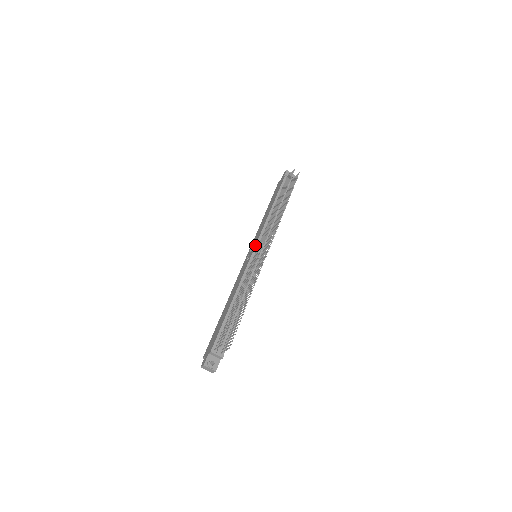
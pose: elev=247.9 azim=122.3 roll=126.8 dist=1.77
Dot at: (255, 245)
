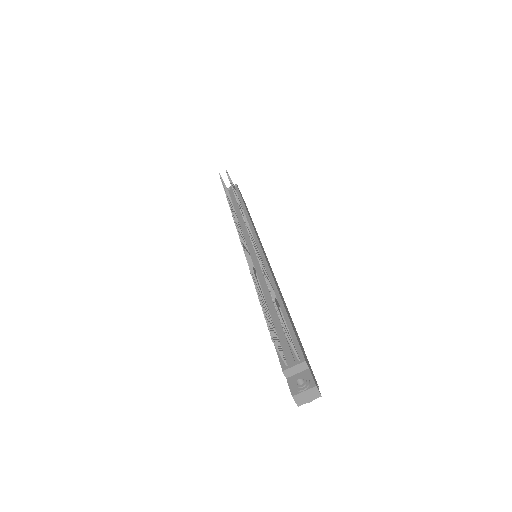
Dot at: occluded
